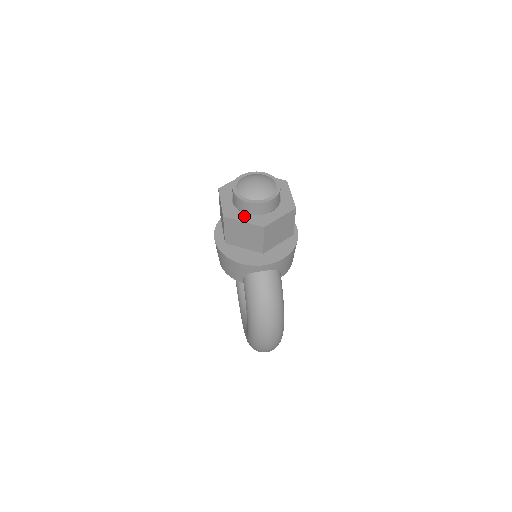
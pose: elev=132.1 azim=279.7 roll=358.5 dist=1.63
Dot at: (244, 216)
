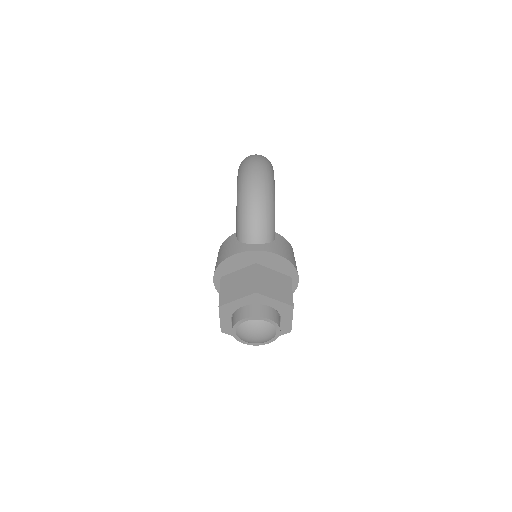
Dot at: occluded
